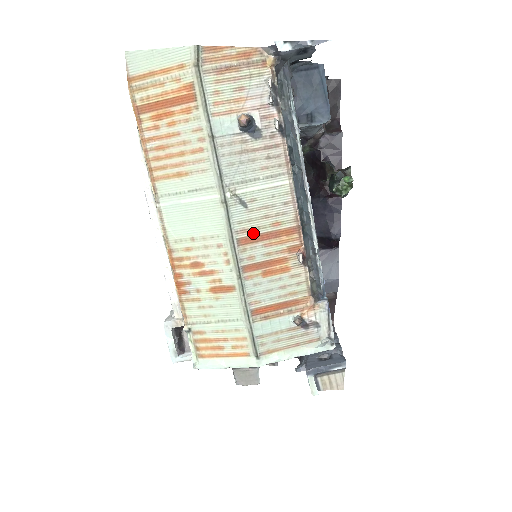
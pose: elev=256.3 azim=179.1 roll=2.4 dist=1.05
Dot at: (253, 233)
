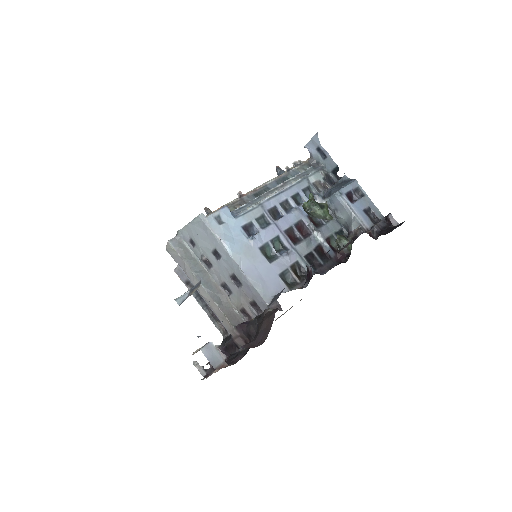
Dot at: occluded
